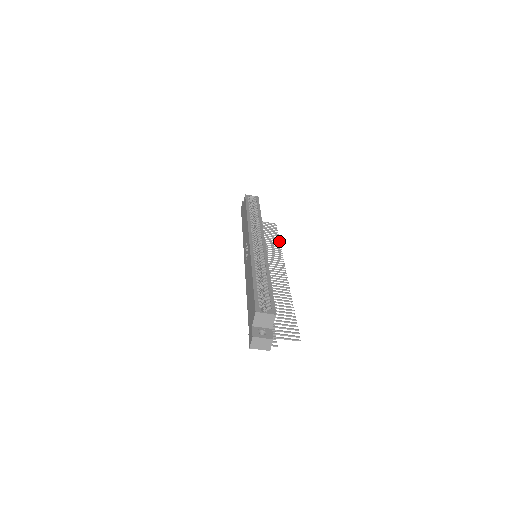
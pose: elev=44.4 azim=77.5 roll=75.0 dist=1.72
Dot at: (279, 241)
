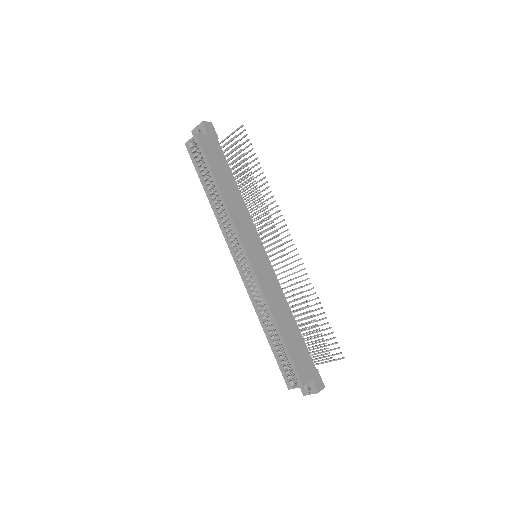
Dot at: (262, 173)
